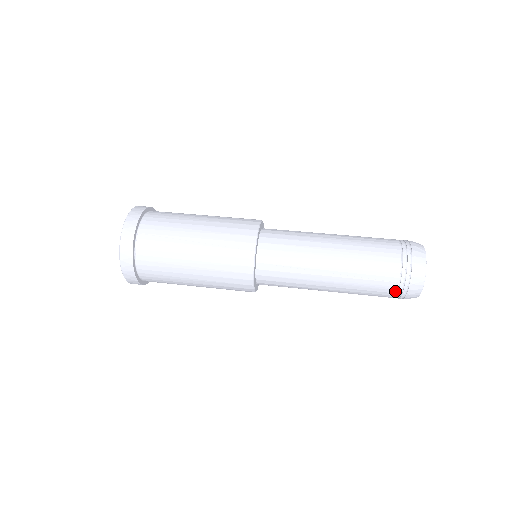
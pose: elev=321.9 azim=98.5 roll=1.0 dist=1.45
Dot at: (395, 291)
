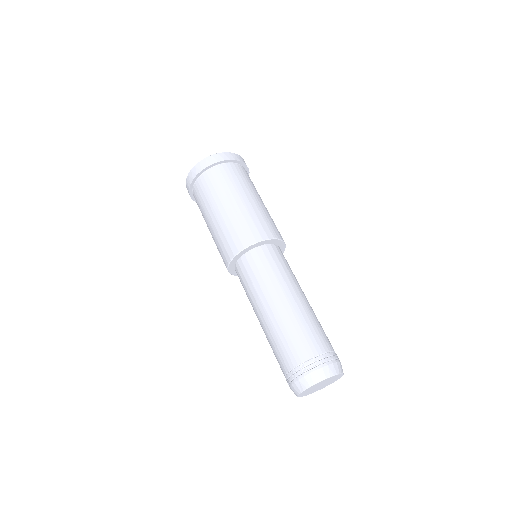
Dot at: occluded
